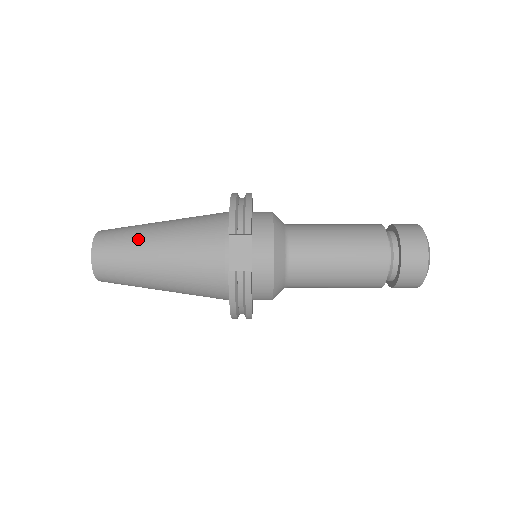
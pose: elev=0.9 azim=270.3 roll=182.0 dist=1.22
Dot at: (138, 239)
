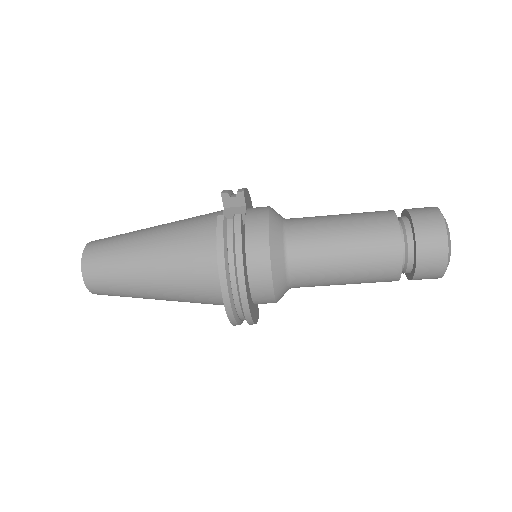
Dot at: (134, 231)
